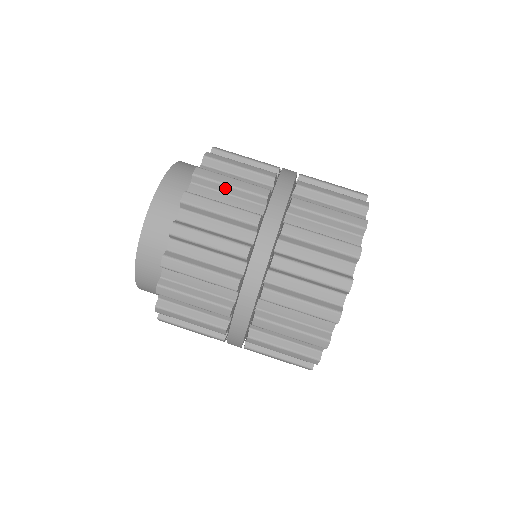
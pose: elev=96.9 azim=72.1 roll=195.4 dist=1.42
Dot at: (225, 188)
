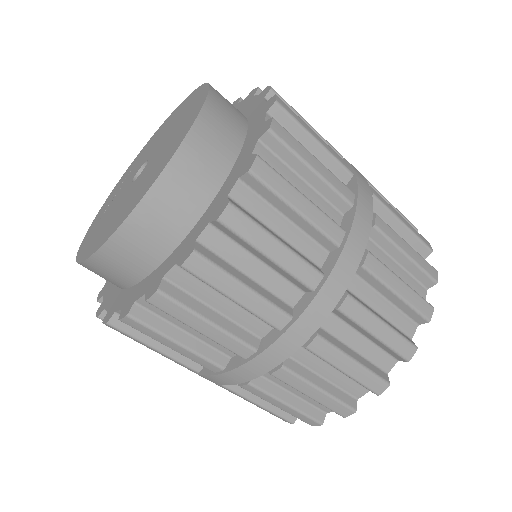
Dot at: (225, 296)
